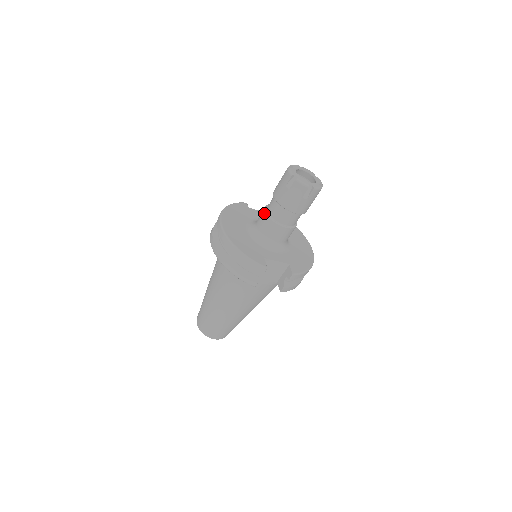
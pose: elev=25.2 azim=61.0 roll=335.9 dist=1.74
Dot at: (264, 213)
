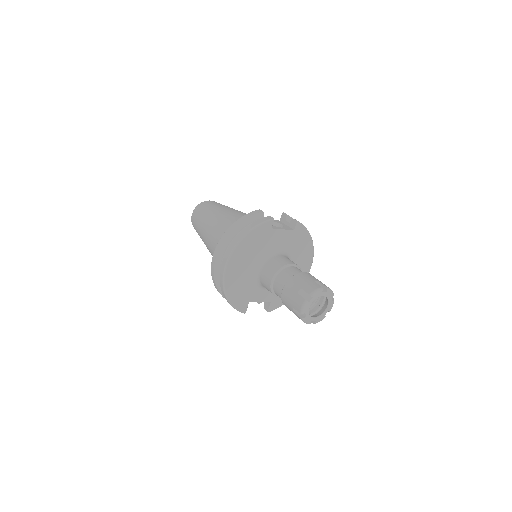
Dot at: (270, 281)
